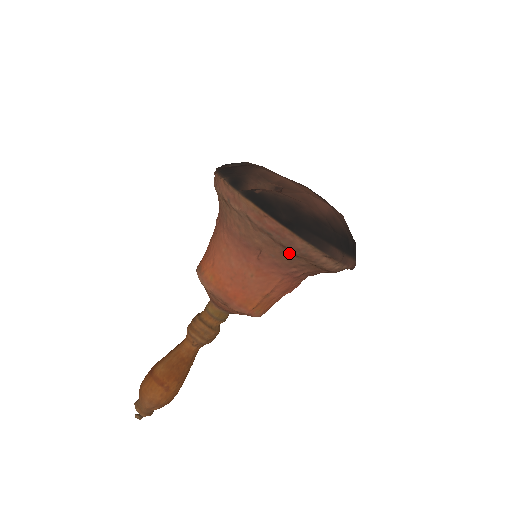
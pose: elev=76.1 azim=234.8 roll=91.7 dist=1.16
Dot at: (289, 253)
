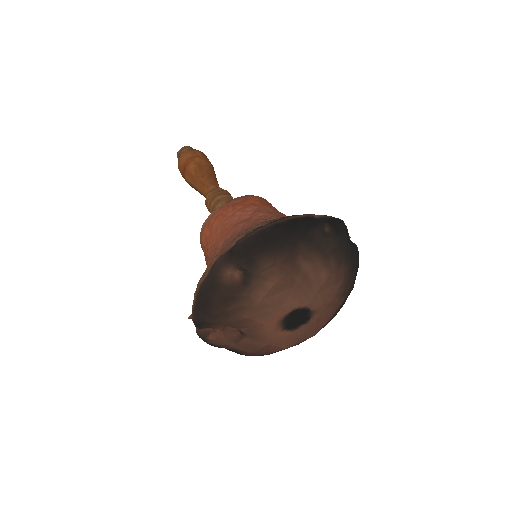
Dot at: occluded
